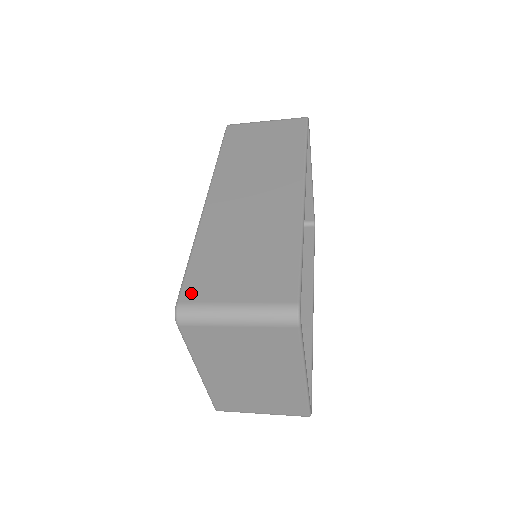
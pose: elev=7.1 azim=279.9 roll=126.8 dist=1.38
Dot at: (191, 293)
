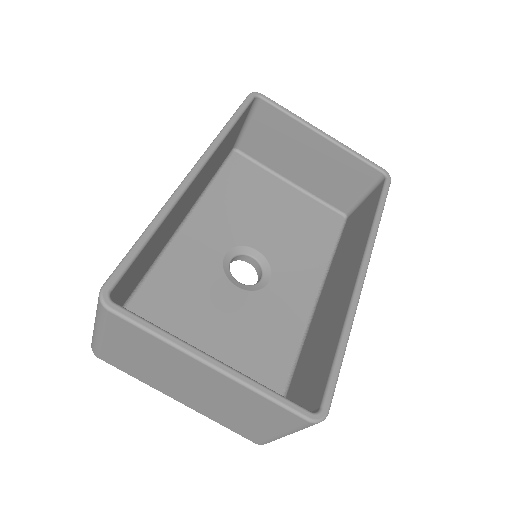
Dot at: occluded
